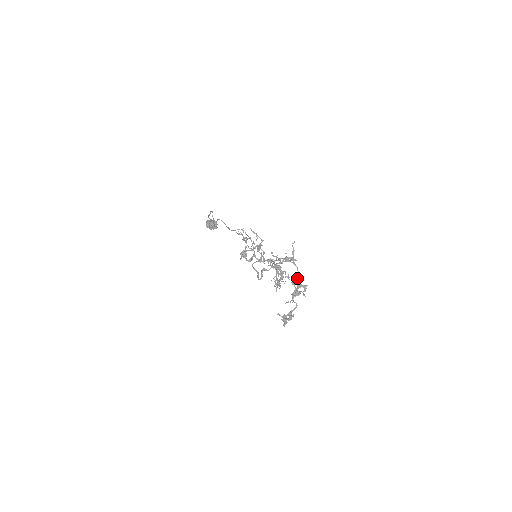
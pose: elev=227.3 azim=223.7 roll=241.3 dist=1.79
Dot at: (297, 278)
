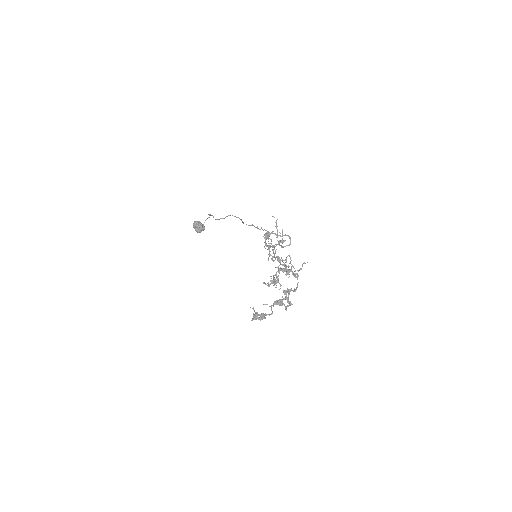
Dot at: (291, 290)
